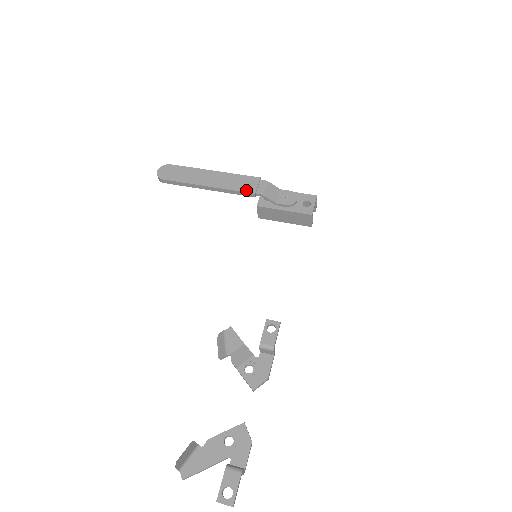
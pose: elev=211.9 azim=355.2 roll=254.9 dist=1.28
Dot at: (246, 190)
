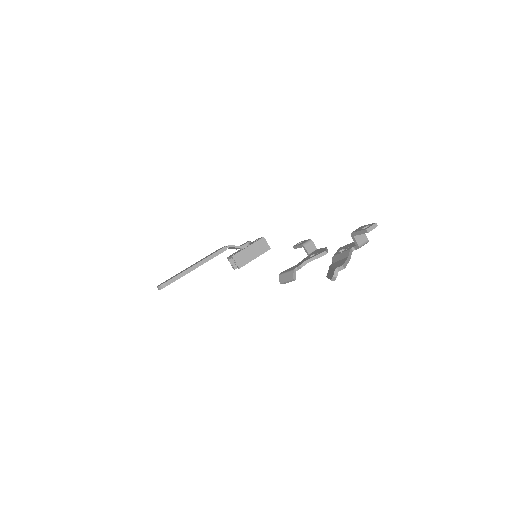
Dot at: (219, 250)
